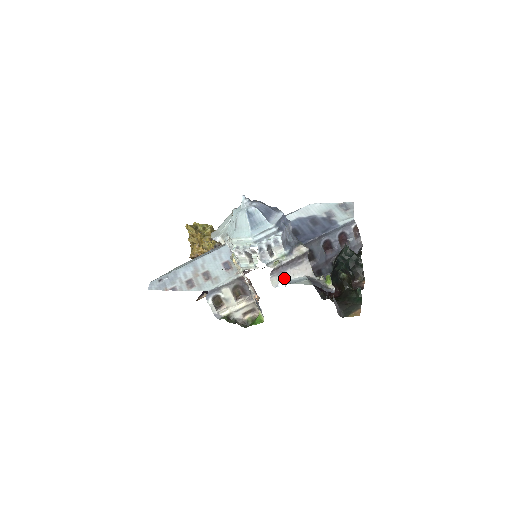
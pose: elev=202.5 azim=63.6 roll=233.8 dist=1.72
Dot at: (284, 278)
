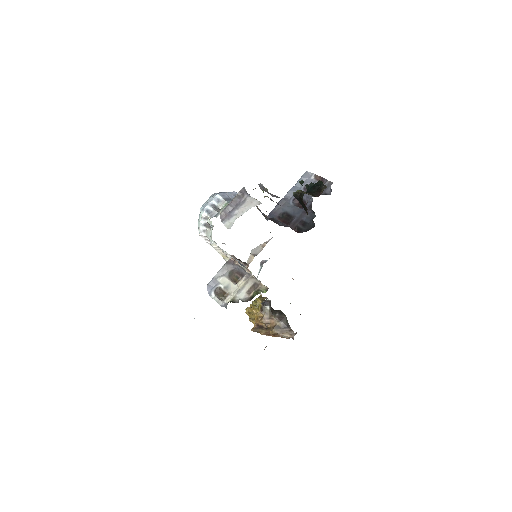
Dot at: occluded
